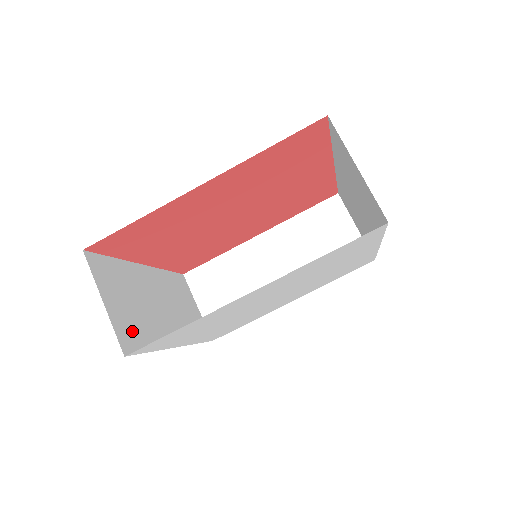
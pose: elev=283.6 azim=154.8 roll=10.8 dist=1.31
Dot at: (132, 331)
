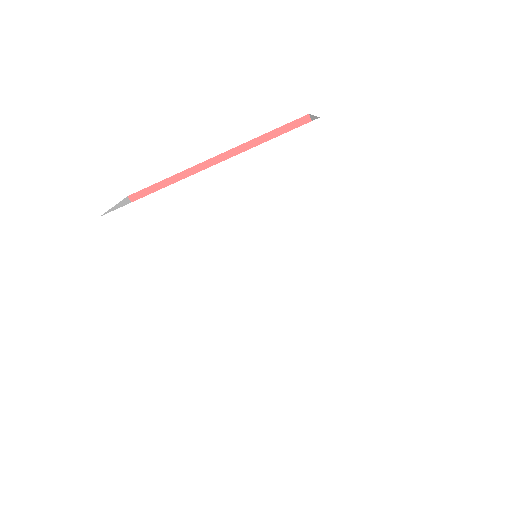
Dot at: occluded
